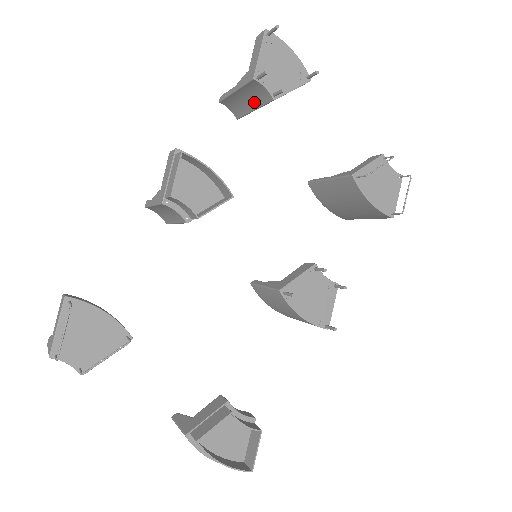
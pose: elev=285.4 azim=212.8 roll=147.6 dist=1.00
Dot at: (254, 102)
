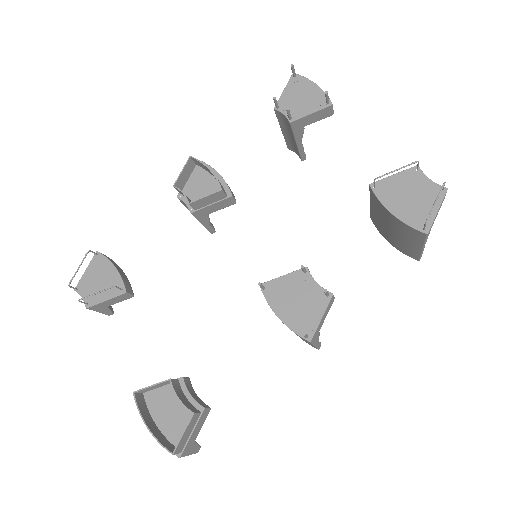
Dot at: (292, 134)
